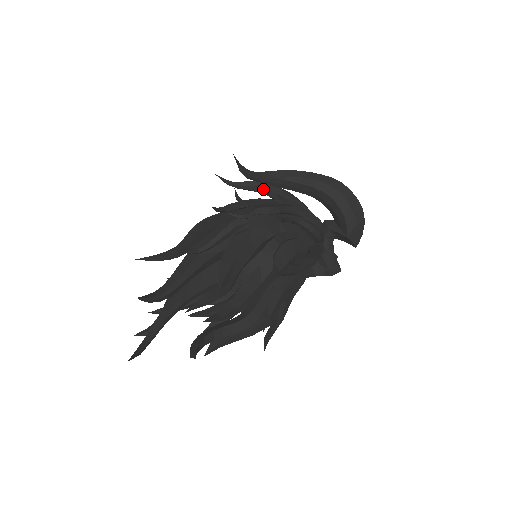
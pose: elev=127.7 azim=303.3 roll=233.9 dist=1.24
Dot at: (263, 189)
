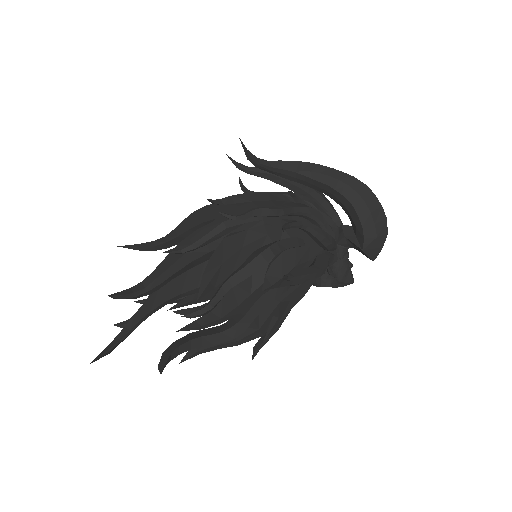
Dot at: (277, 178)
